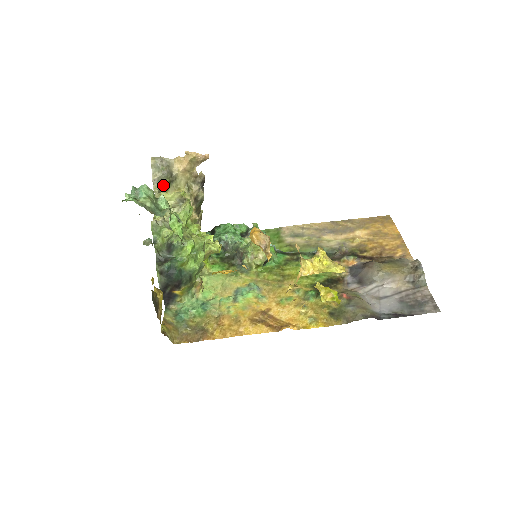
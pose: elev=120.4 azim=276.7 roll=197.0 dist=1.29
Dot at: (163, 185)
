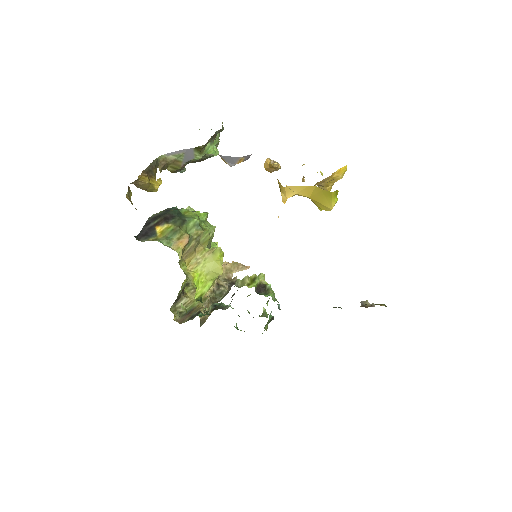
Dot at: occluded
